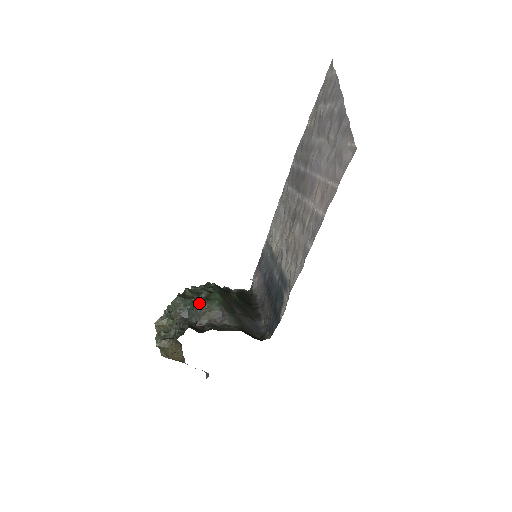
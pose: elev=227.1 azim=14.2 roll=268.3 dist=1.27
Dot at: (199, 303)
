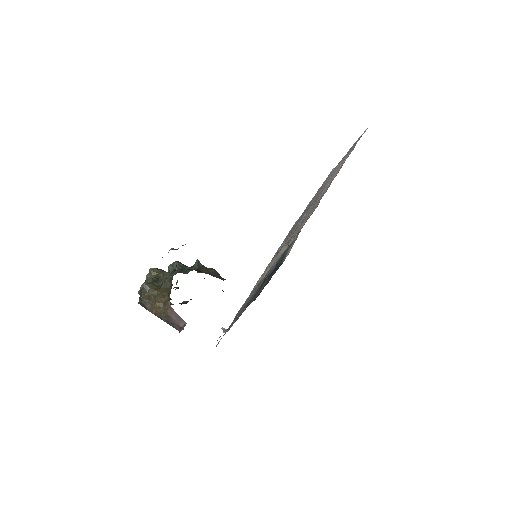
Dot at: (200, 263)
